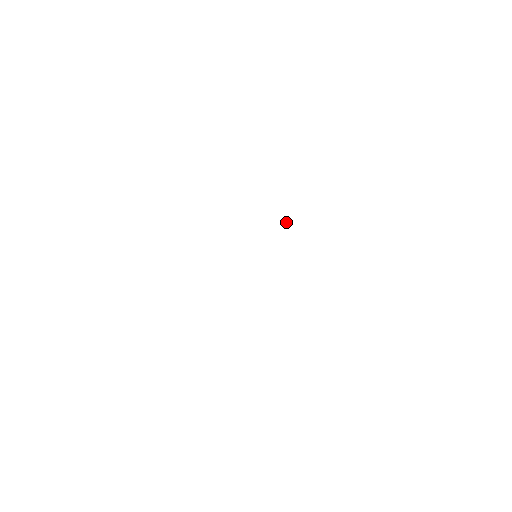
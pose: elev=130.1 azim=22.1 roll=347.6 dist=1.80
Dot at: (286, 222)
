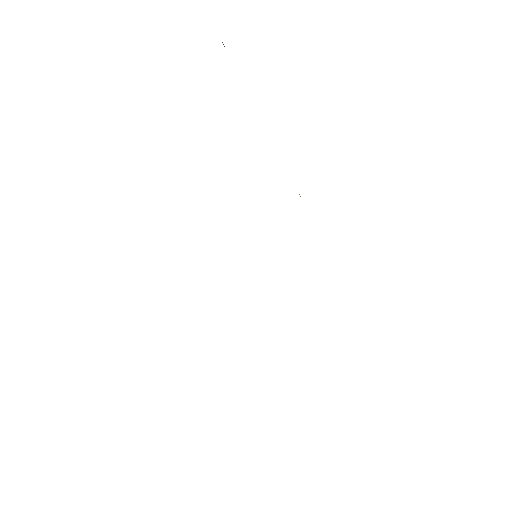
Dot at: occluded
